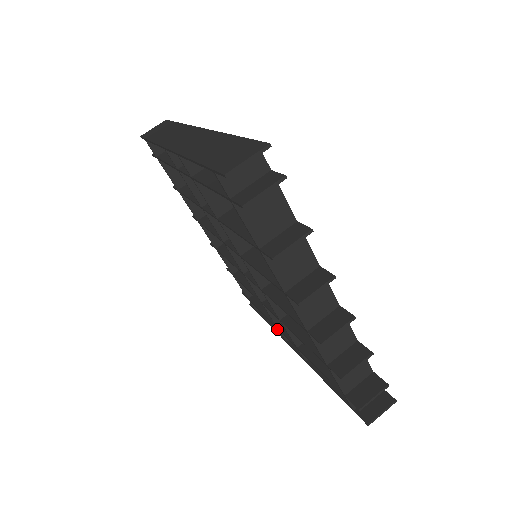
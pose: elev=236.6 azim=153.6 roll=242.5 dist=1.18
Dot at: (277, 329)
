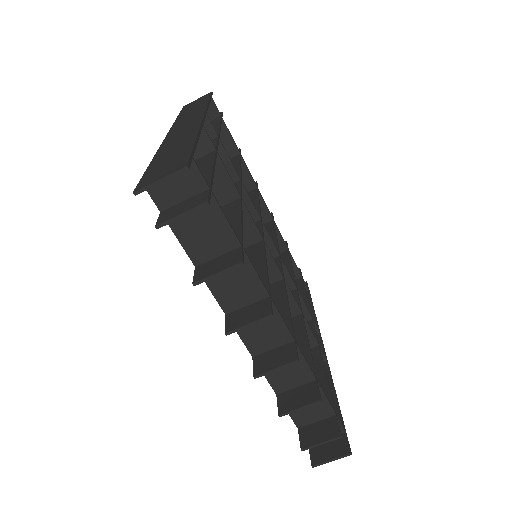
Dot at: occluded
